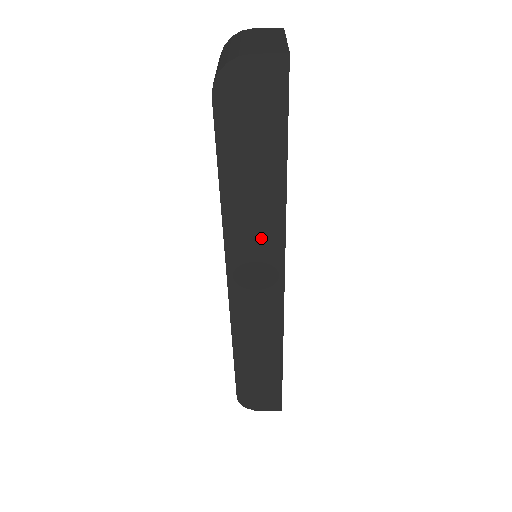
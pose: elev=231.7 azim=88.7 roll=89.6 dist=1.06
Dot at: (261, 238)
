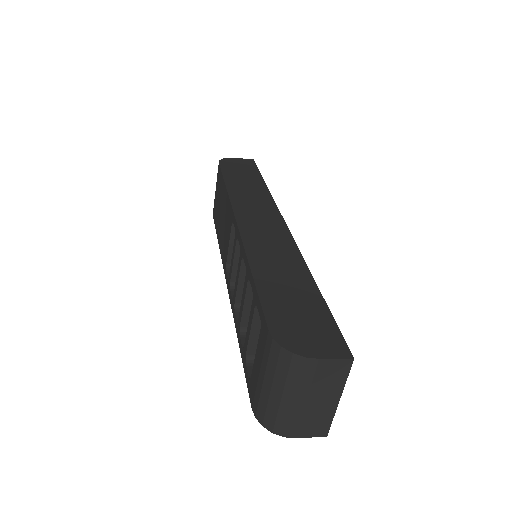
Dot at: occluded
